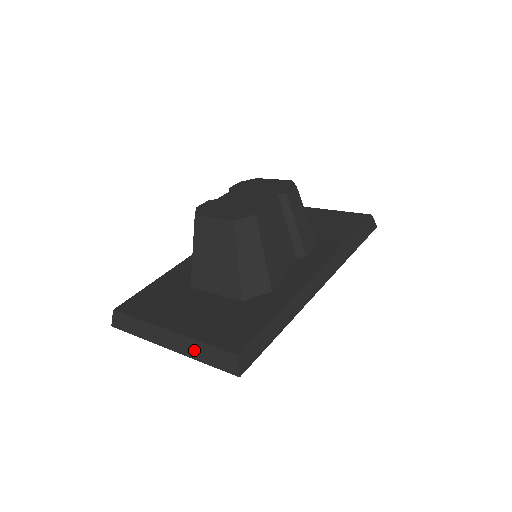
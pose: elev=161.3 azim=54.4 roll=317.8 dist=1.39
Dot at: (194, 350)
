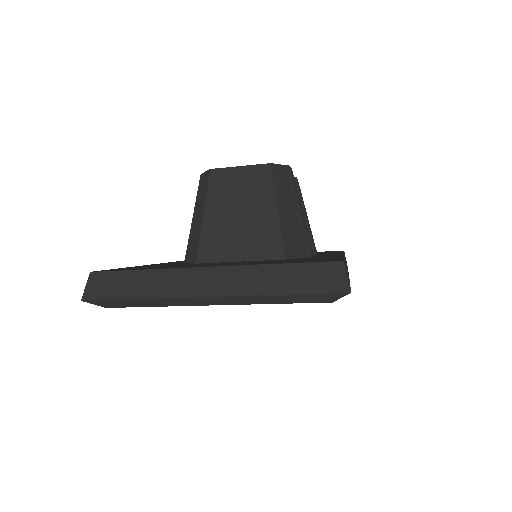
Dot at: (262, 280)
